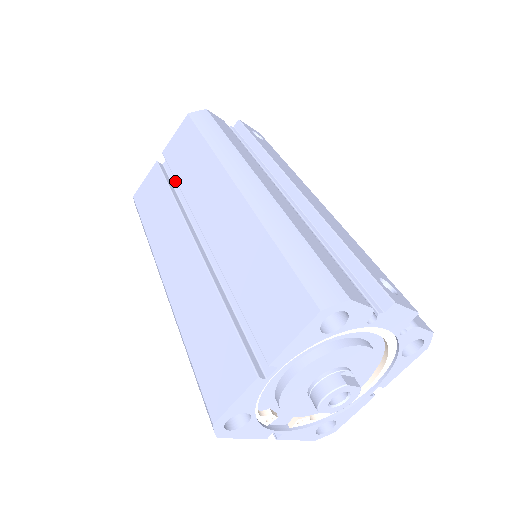
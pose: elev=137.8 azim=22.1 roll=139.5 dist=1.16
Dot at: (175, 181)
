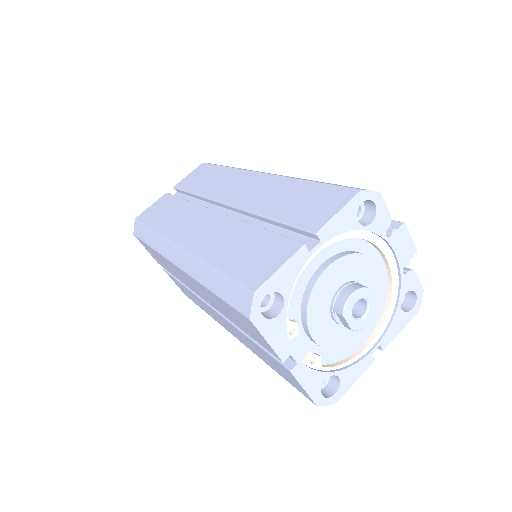
Dot at: occluded
